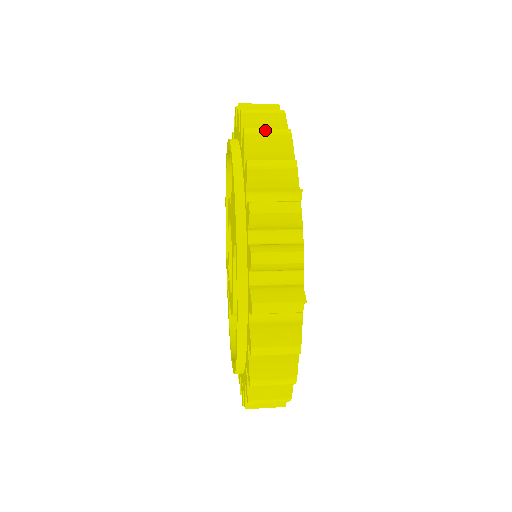
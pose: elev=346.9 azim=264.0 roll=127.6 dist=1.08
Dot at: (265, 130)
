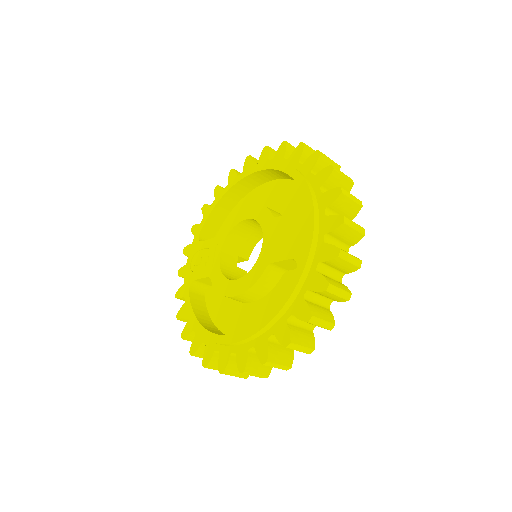
Dot at: (351, 195)
